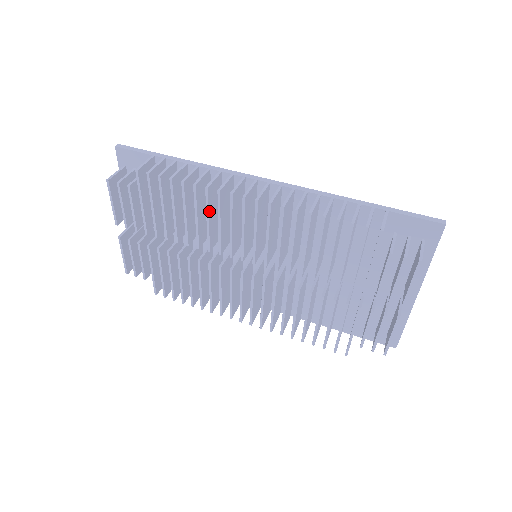
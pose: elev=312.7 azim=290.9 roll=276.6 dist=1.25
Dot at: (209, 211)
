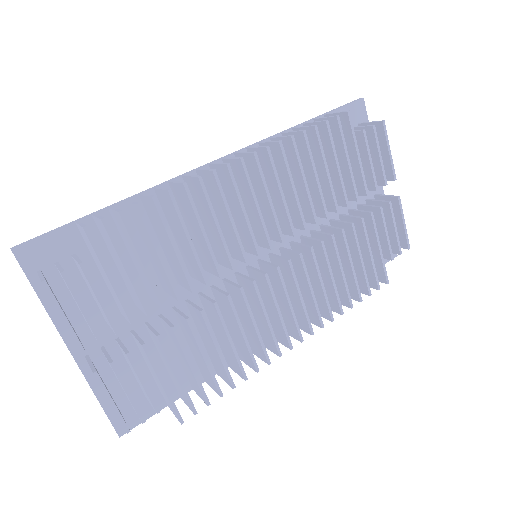
Dot at: (198, 217)
